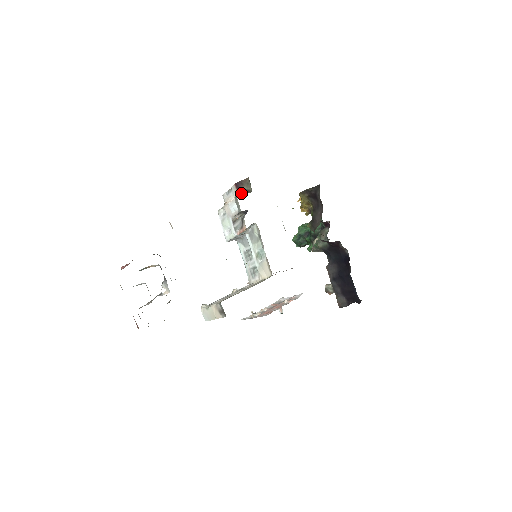
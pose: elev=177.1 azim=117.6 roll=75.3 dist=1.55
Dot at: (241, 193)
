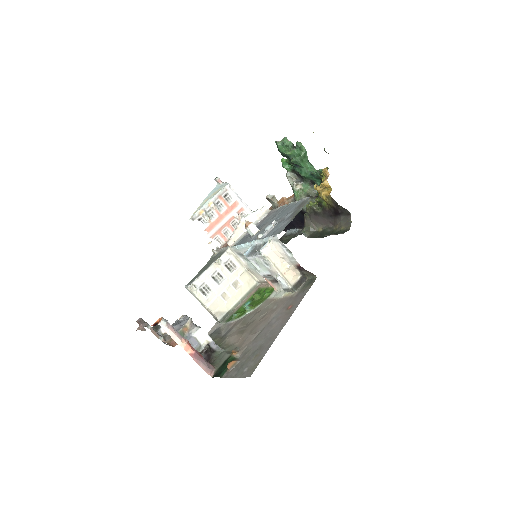
Dot at: (297, 273)
